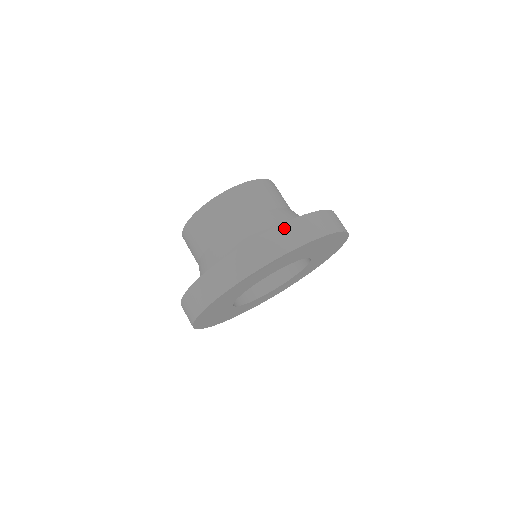
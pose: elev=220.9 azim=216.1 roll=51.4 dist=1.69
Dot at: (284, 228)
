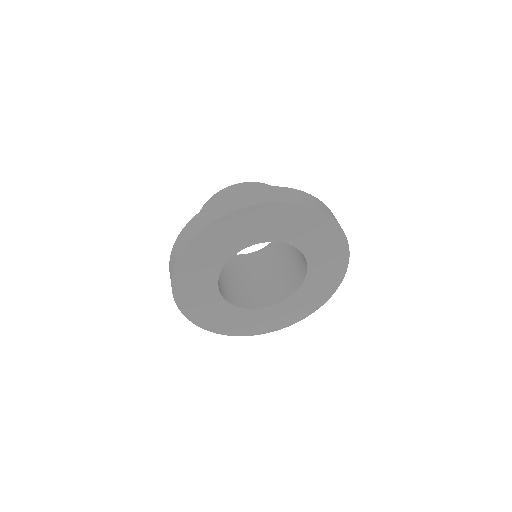
Dot at: (184, 231)
